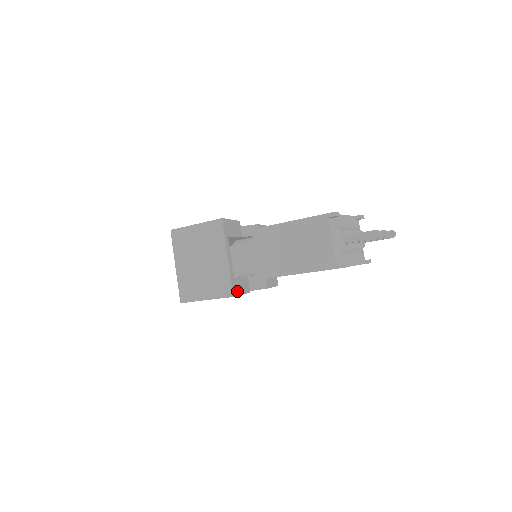
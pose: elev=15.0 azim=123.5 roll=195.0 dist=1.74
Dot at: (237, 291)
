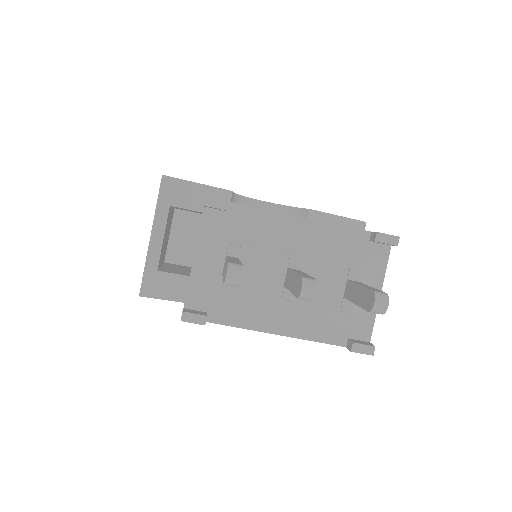
Dot at: (159, 292)
